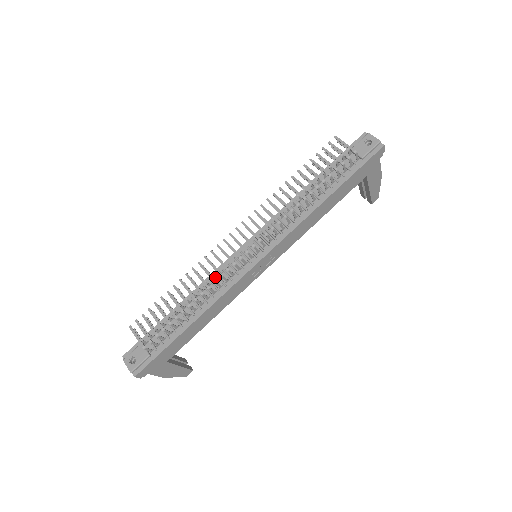
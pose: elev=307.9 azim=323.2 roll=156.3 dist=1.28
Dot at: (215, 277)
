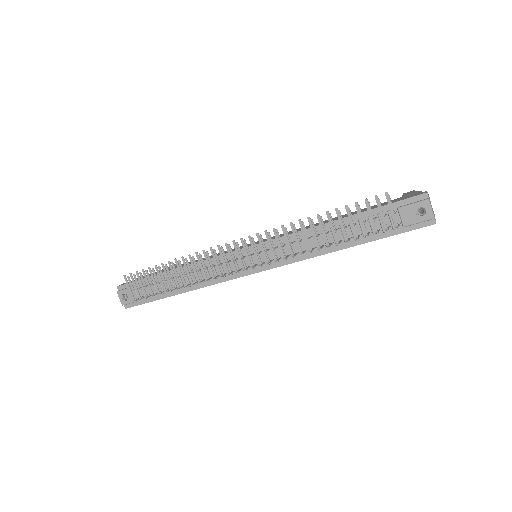
Dot at: occluded
